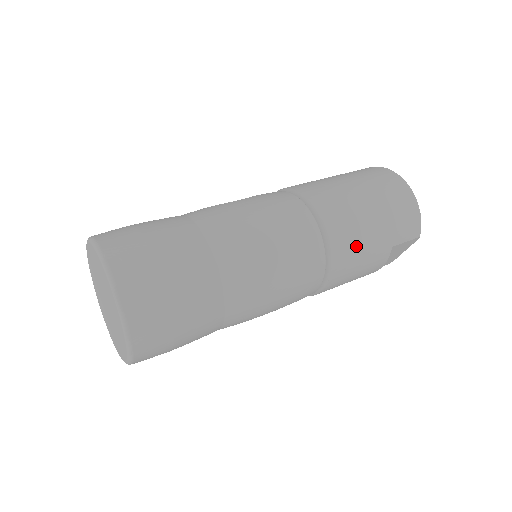
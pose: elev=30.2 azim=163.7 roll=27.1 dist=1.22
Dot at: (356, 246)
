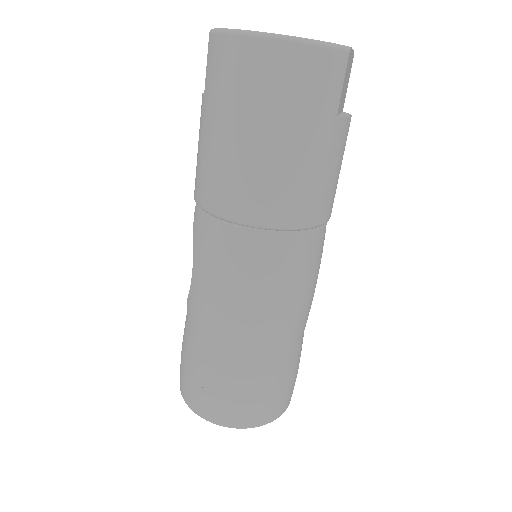
Dot at: (308, 187)
